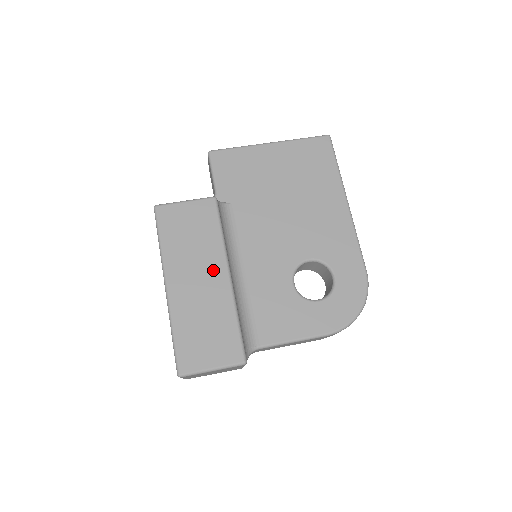
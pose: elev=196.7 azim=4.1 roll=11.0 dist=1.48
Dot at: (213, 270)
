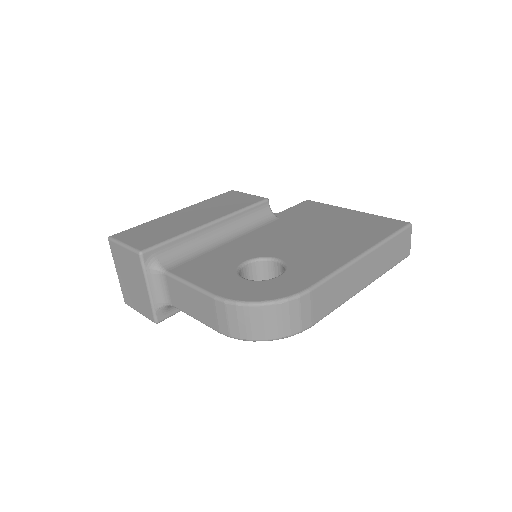
Dot at: (208, 216)
